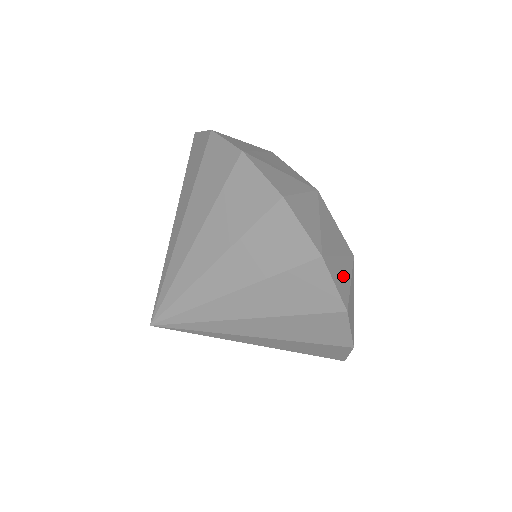
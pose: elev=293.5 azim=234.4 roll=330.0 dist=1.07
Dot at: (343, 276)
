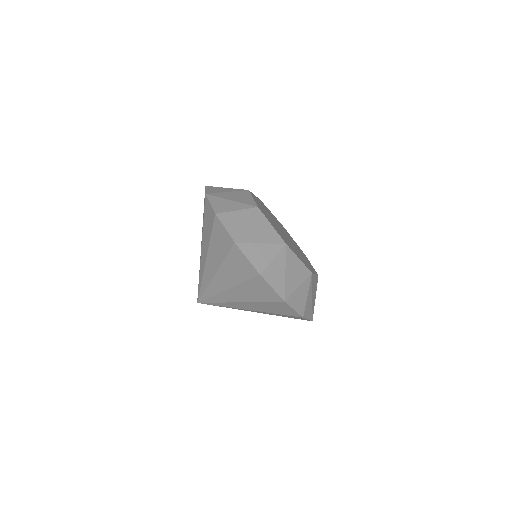
Dot at: (262, 255)
